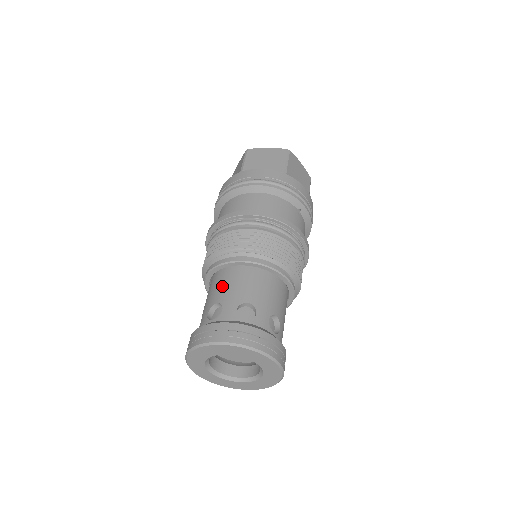
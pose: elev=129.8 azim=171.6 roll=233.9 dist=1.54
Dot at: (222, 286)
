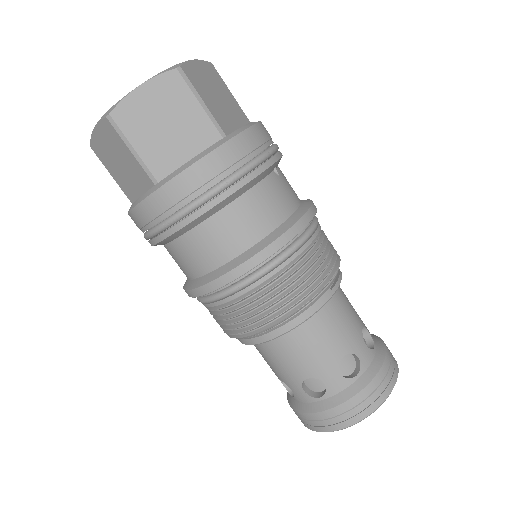
Dot at: (295, 358)
